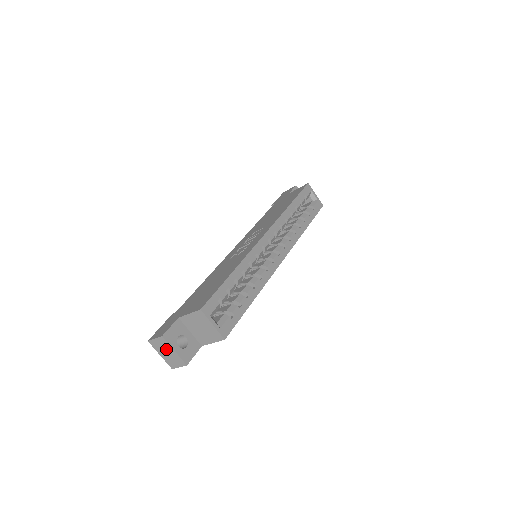
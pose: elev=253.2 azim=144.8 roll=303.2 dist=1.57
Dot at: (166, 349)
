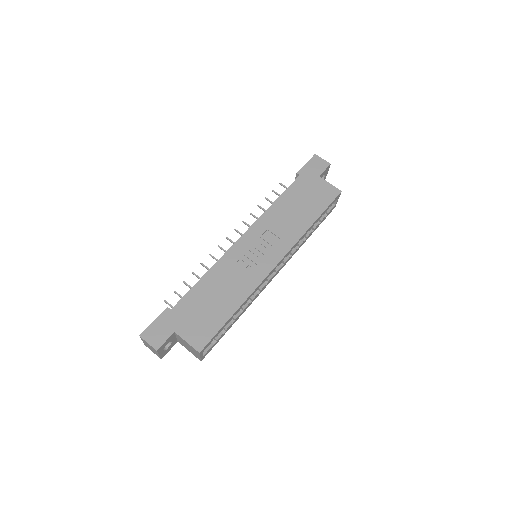
Dot at: (152, 349)
